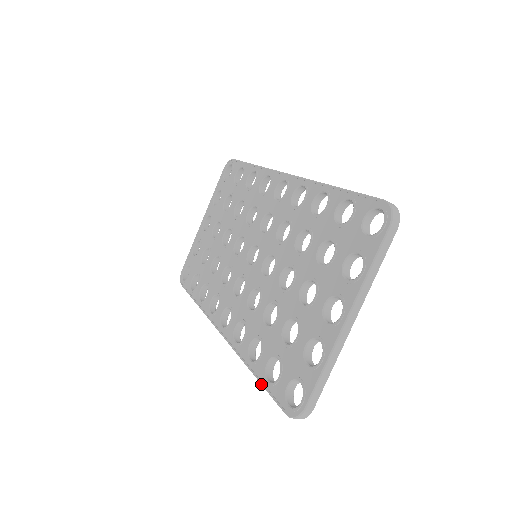
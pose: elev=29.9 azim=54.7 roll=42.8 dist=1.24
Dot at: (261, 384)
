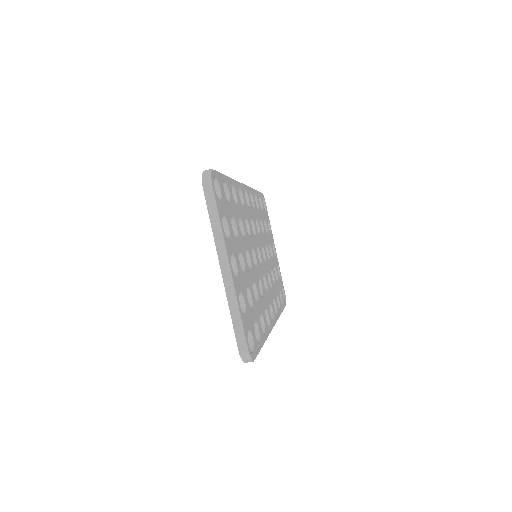
Dot at: occluded
